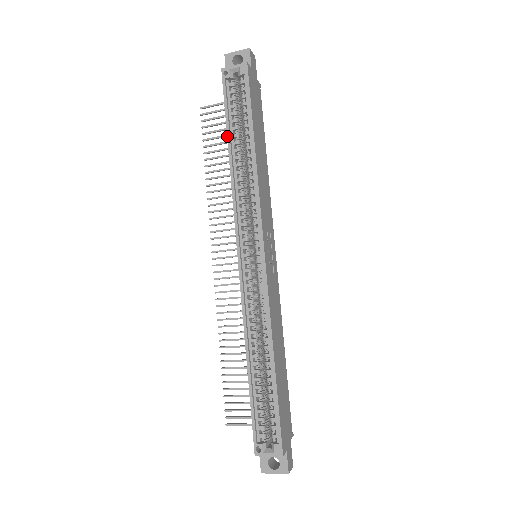
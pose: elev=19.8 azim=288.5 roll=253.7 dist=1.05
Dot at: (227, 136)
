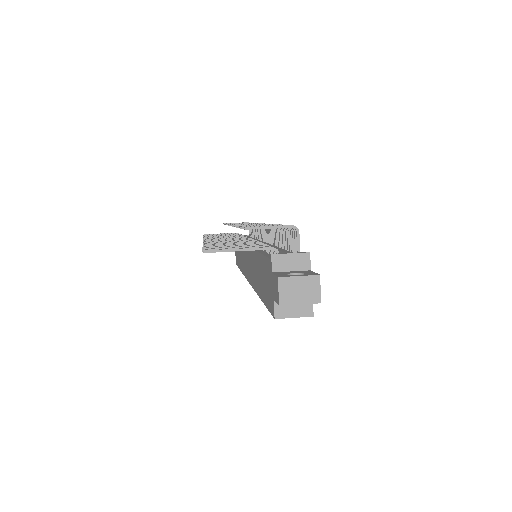
Dot at: (262, 301)
